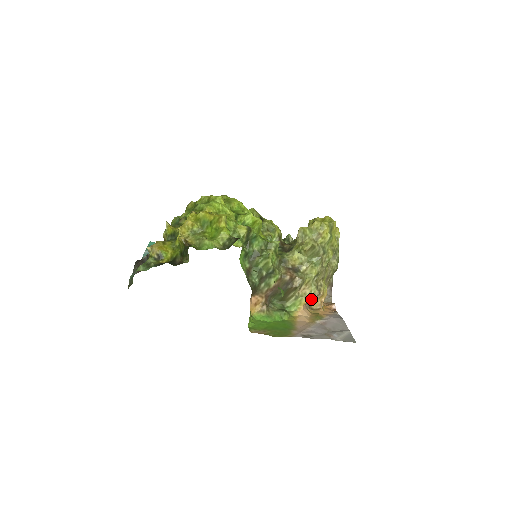
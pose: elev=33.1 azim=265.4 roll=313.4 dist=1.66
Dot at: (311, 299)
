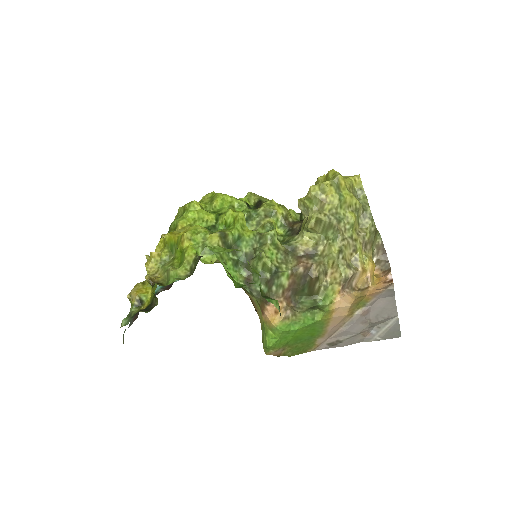
Dot at: (348, 282)
